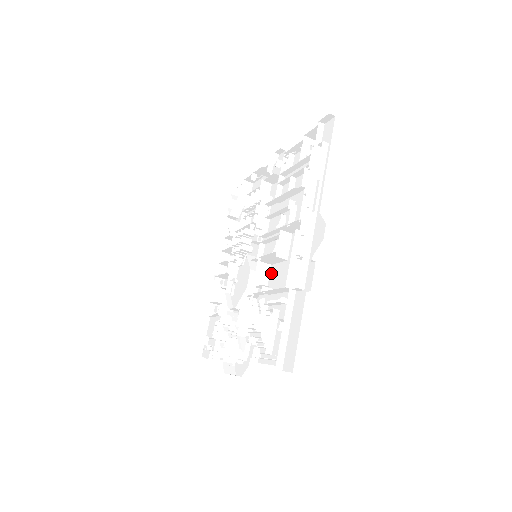
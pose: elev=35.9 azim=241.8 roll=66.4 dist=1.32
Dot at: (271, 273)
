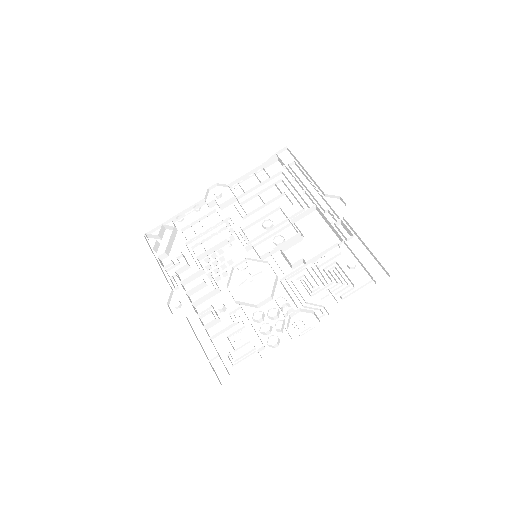
Dot at: (287, 257)
